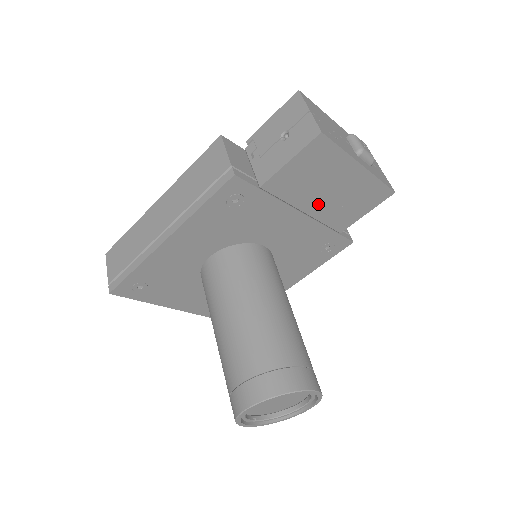
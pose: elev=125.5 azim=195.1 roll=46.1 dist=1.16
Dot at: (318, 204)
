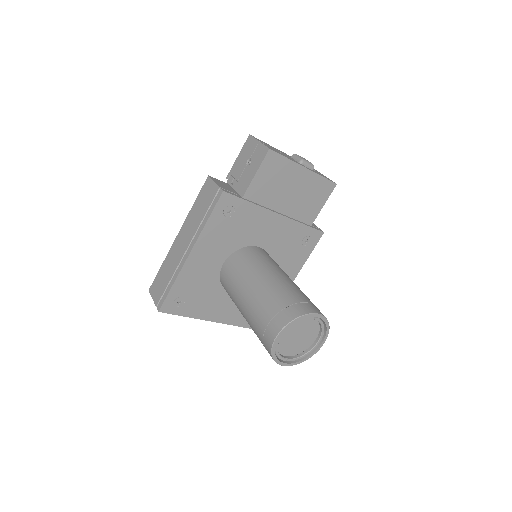
Dot at: (286, 204)
